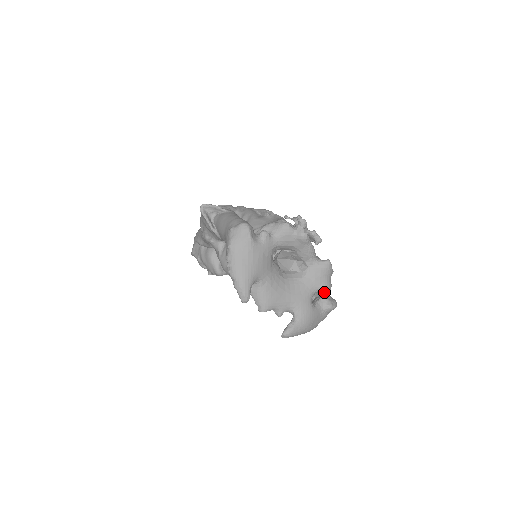
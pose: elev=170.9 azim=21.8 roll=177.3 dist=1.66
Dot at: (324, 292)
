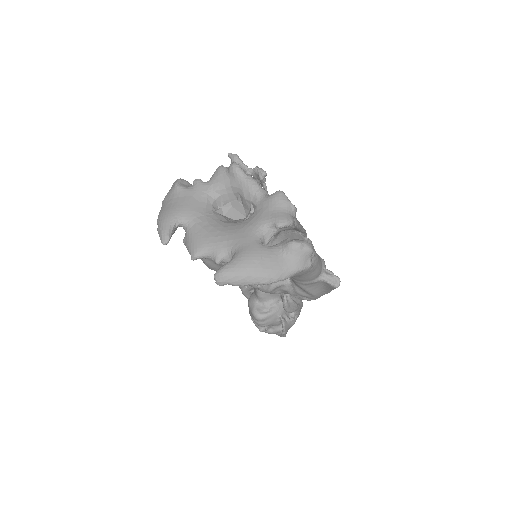
Dot at: (276, 225)
